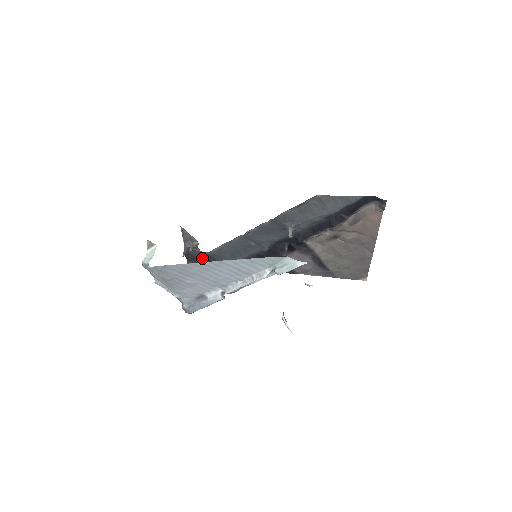
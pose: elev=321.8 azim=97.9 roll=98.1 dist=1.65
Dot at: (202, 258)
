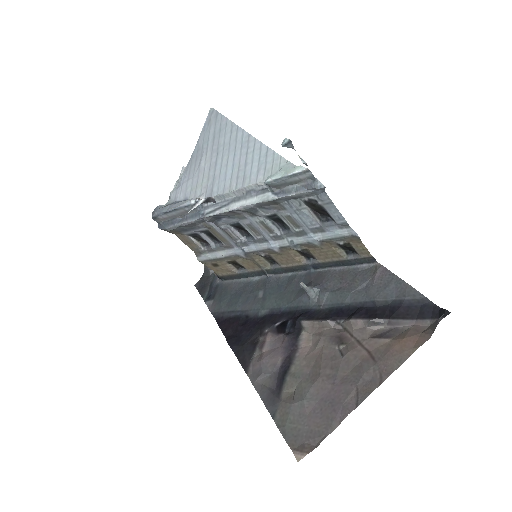
Dot at: (209, 289)
